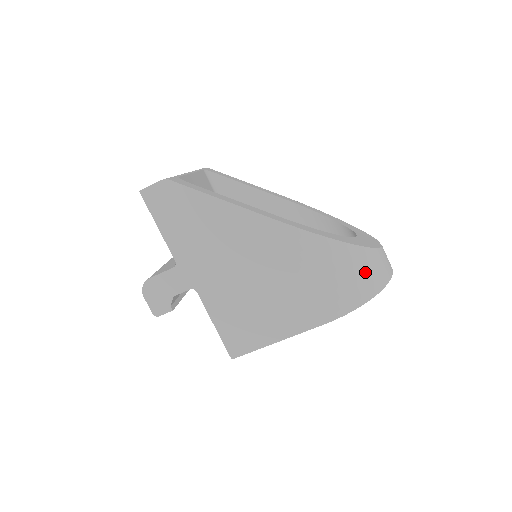
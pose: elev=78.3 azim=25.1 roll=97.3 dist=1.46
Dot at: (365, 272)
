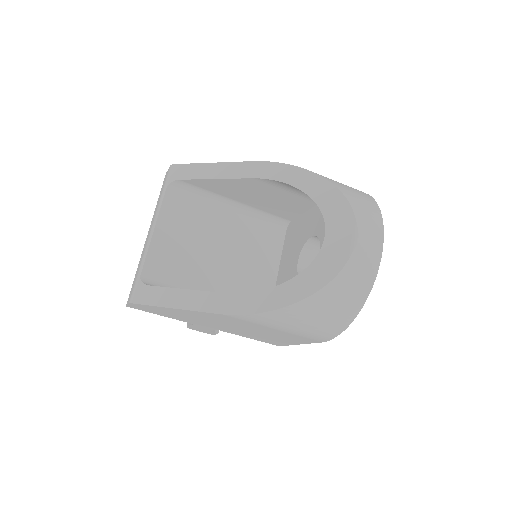
Dot at: (332, 309)
